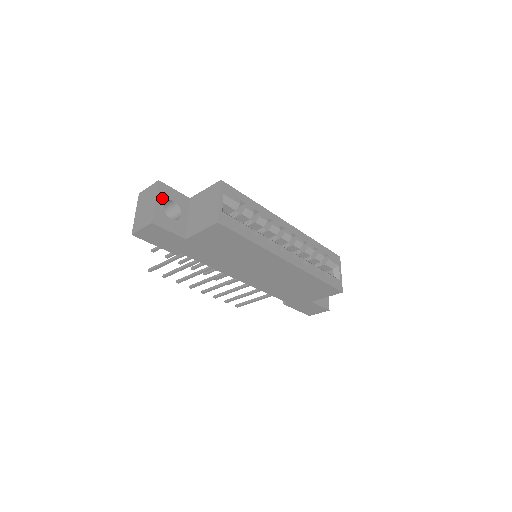
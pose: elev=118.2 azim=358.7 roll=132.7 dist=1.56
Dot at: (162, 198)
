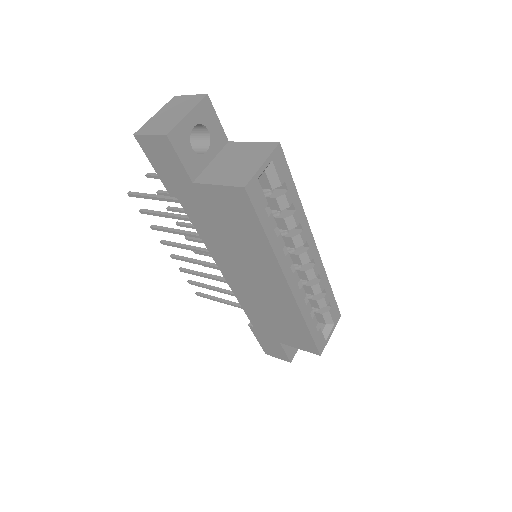
Dot at: (198, 117)
